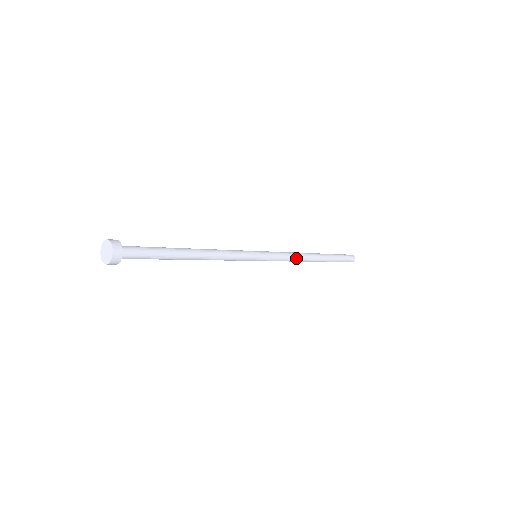
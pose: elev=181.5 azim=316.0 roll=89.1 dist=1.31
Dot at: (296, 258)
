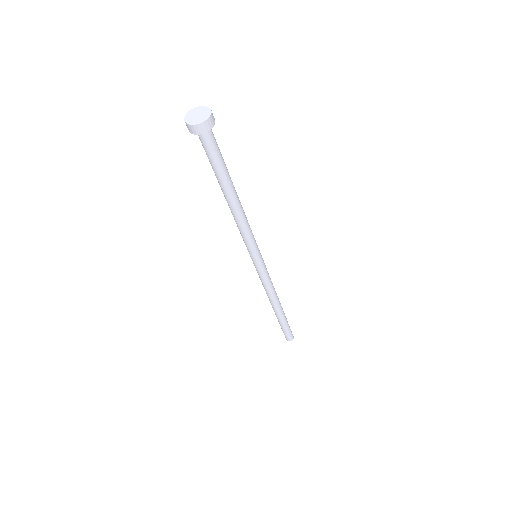
Dot at: (274, 288)
